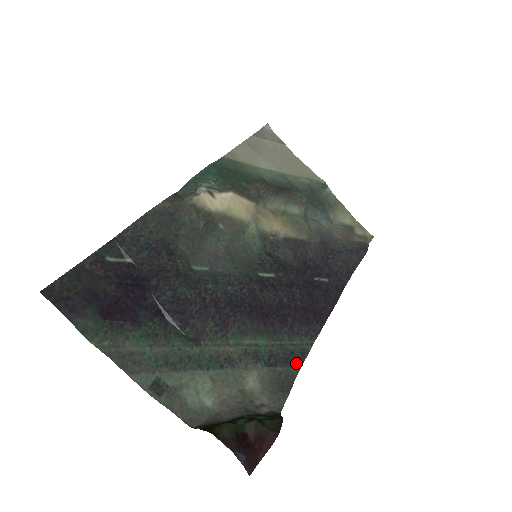
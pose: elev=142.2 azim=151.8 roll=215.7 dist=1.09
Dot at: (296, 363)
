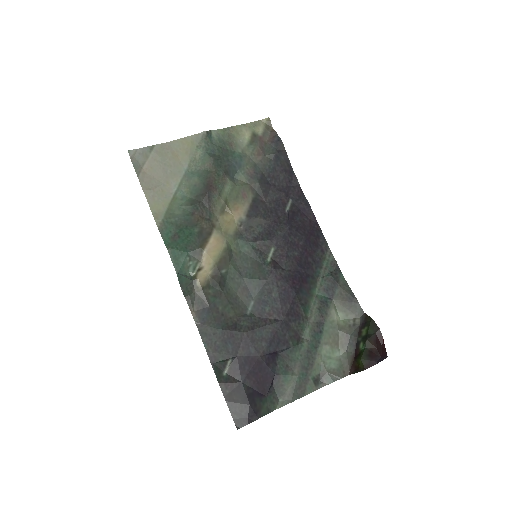
Dot at: (338, 276)
